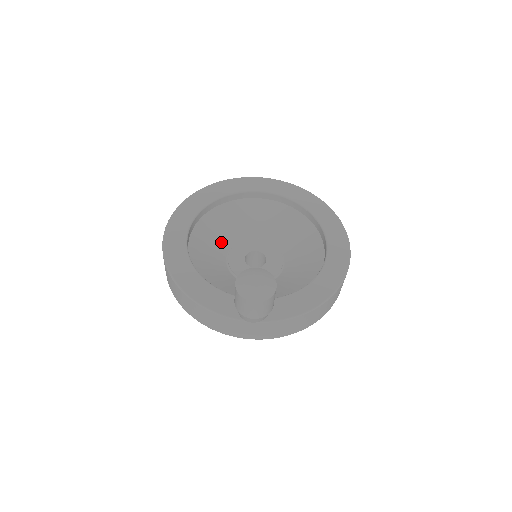
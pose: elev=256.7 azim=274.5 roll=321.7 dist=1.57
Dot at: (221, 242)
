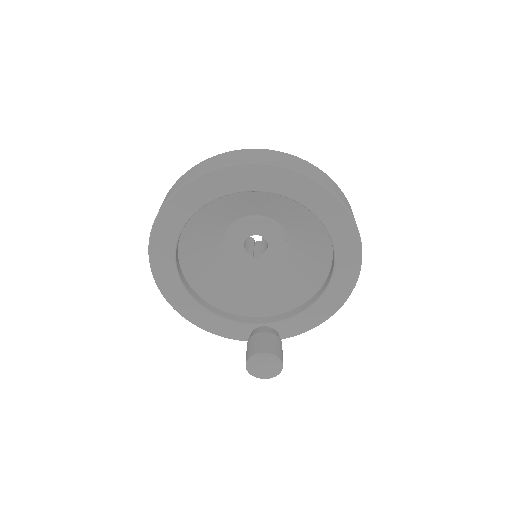
Dot at: (212, 236)
